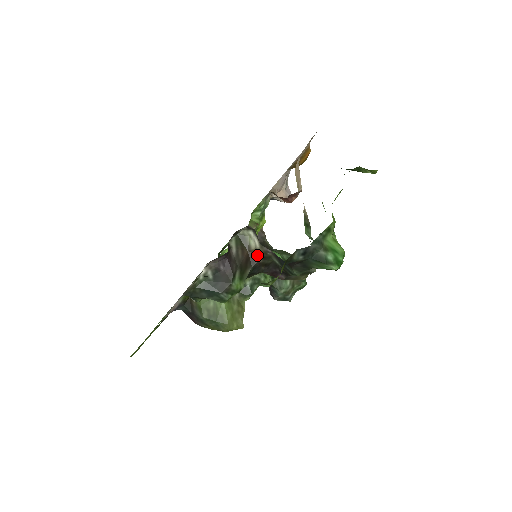
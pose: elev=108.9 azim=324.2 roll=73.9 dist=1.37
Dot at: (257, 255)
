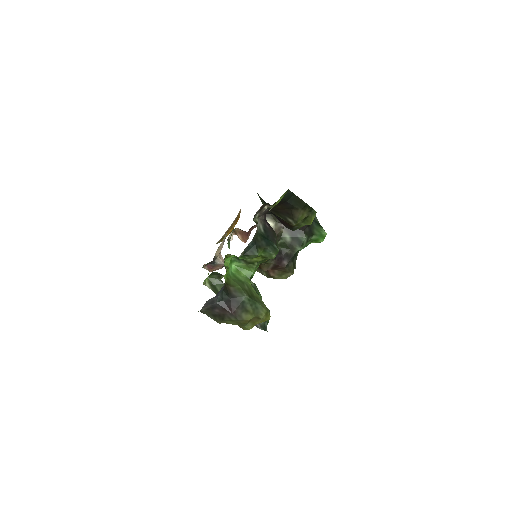
Dot at: occluded
